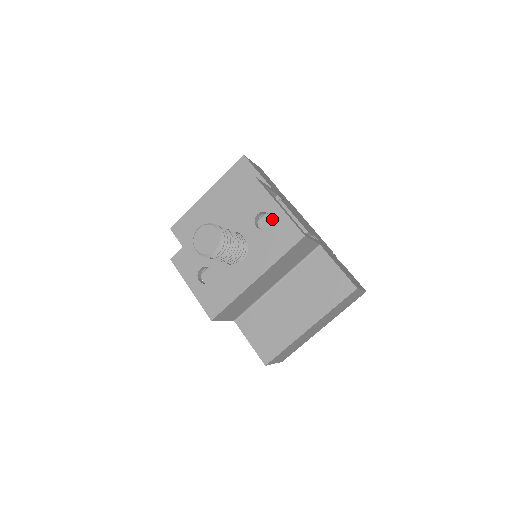
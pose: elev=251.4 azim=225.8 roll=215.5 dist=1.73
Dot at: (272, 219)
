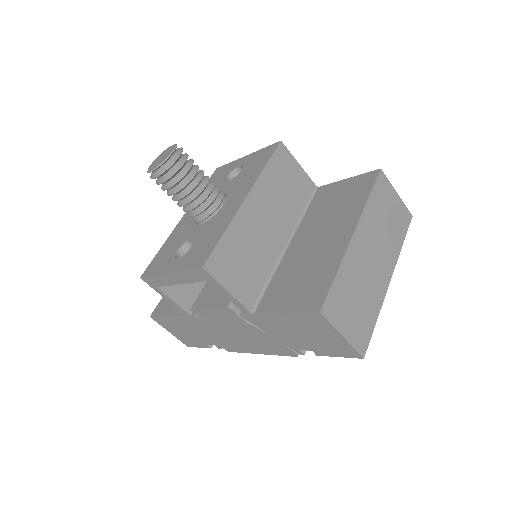
Dot at: (243, 165)
